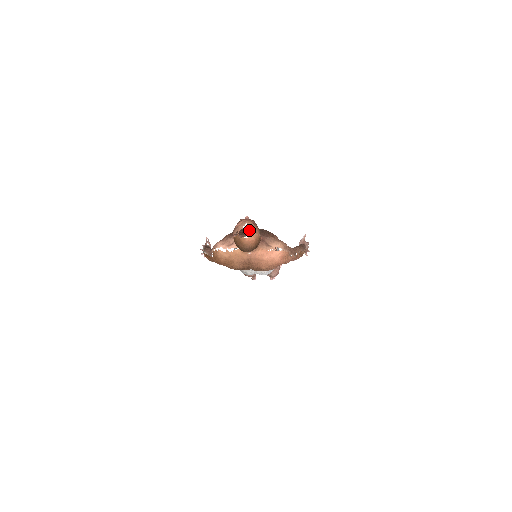
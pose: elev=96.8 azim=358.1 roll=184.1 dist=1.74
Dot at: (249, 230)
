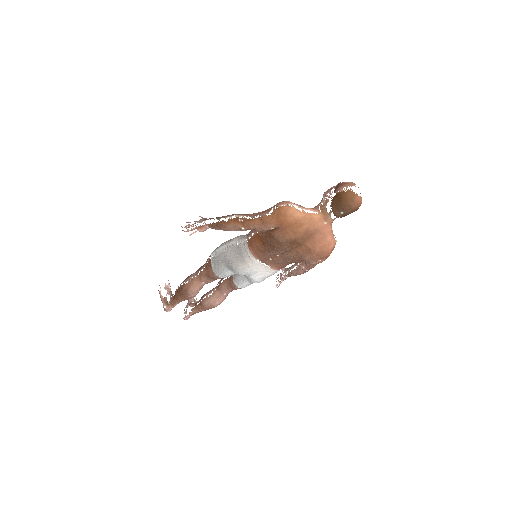
Dot at: occluded
